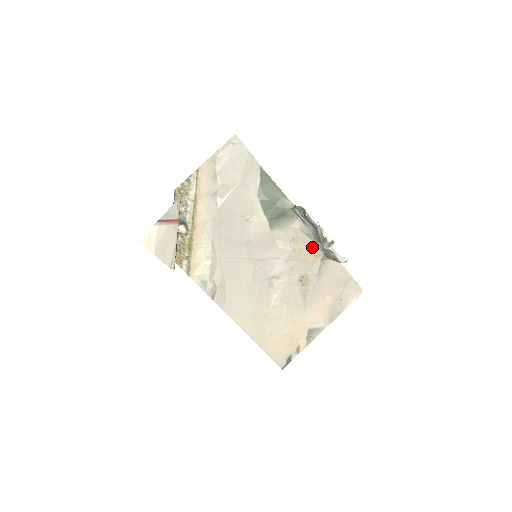
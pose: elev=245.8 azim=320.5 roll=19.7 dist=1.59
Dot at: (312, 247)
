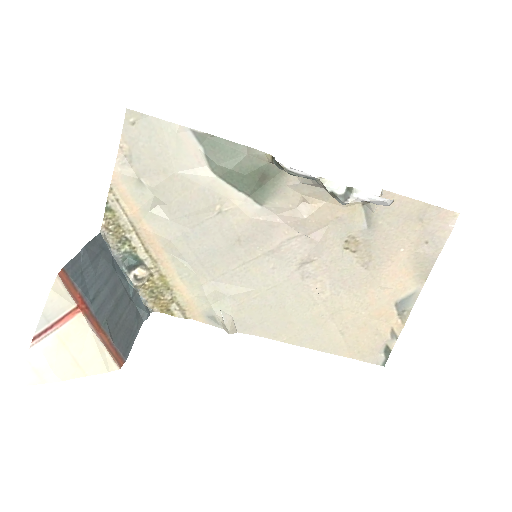
Dot at: occluded
